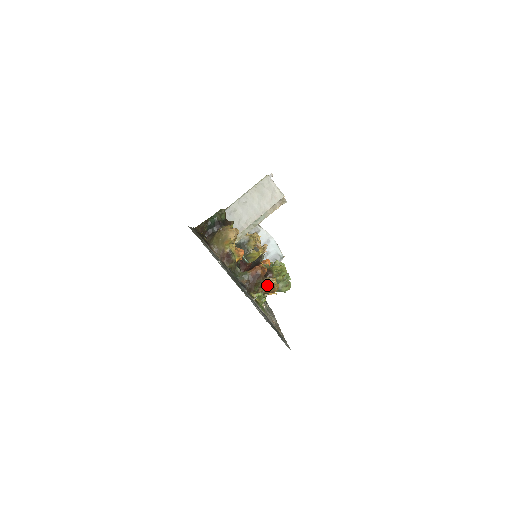
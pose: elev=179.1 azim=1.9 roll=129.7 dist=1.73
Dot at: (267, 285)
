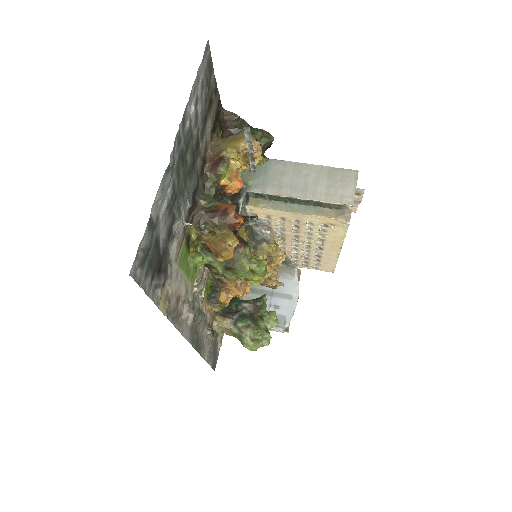
Dot at: (220, 237)
